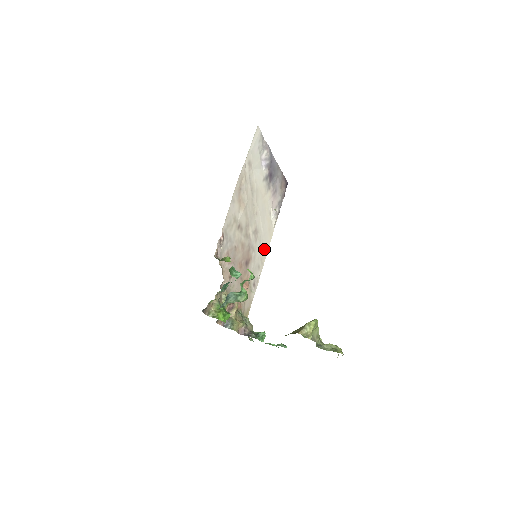
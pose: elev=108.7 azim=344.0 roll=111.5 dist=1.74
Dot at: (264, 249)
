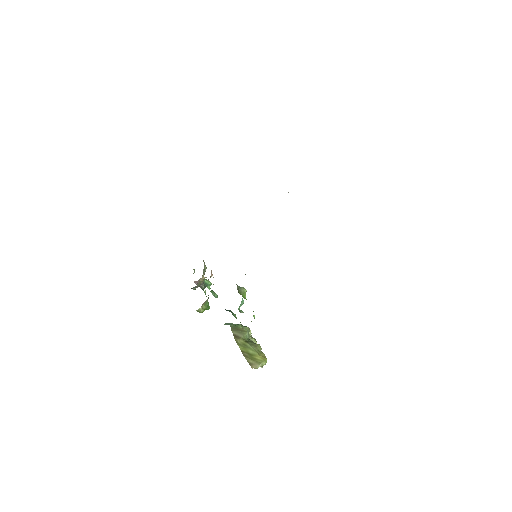
Dot at: occluded
